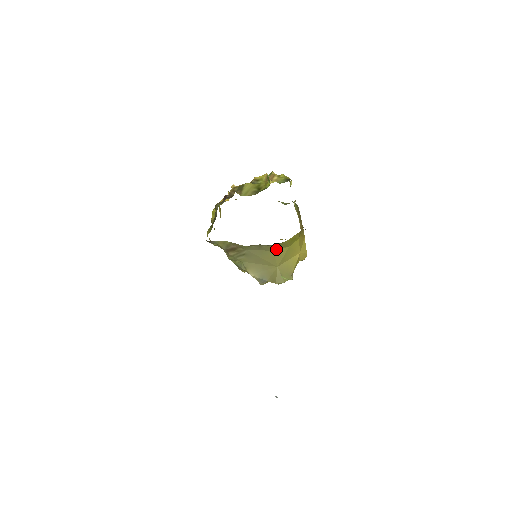
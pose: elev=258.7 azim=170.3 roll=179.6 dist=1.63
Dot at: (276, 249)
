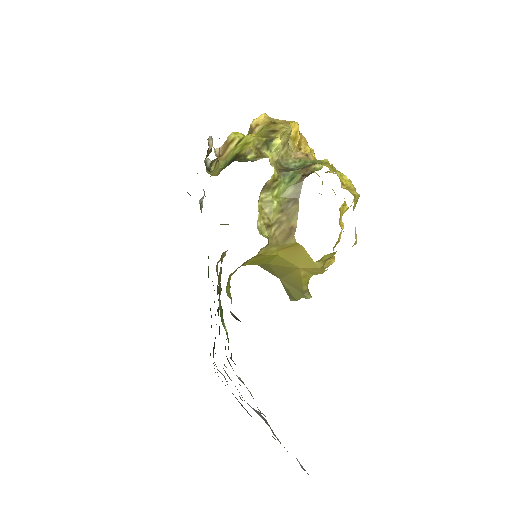
Dot at: occluded
